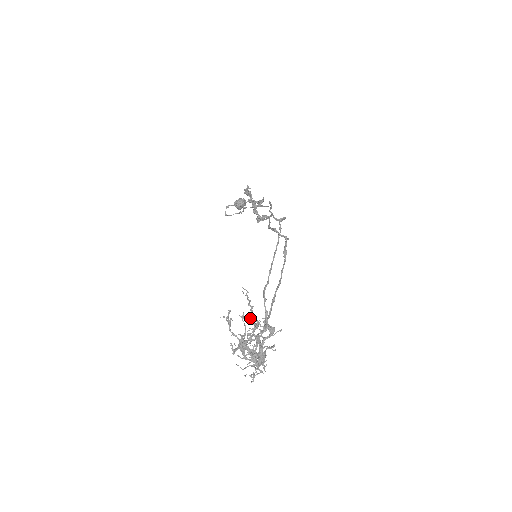
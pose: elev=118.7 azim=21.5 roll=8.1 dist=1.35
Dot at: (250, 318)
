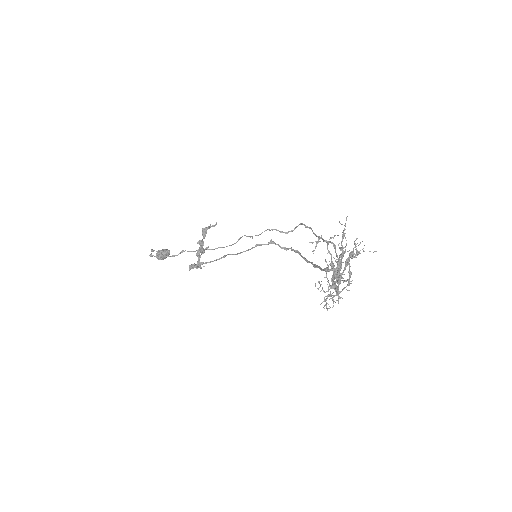
Dot at: occluded
